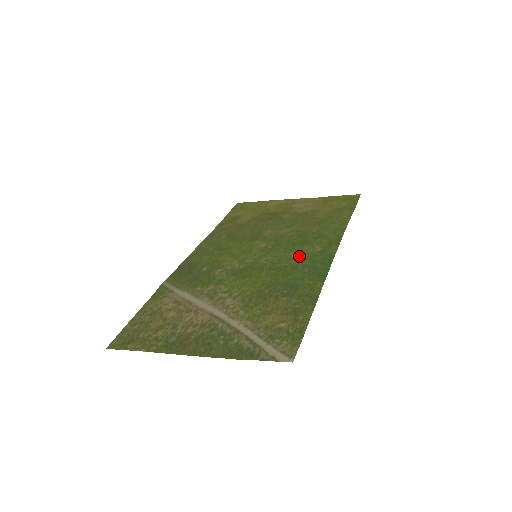
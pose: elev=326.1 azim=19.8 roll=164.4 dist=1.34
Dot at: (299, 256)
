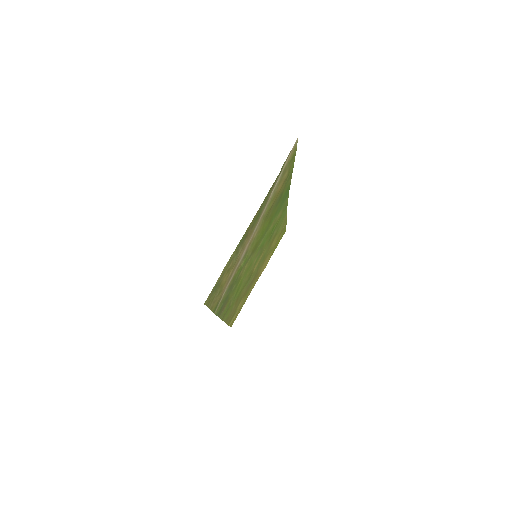
Dot at: (274, 220)
